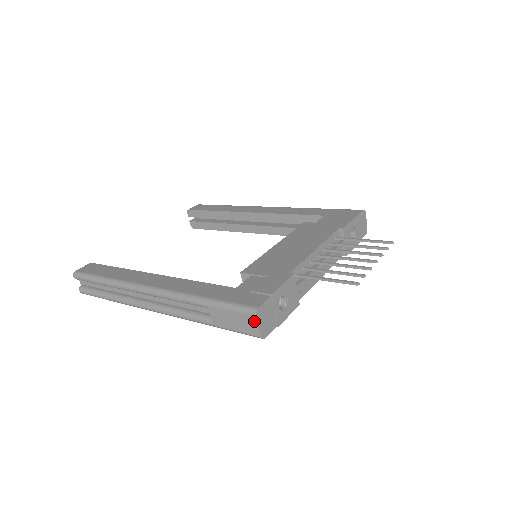
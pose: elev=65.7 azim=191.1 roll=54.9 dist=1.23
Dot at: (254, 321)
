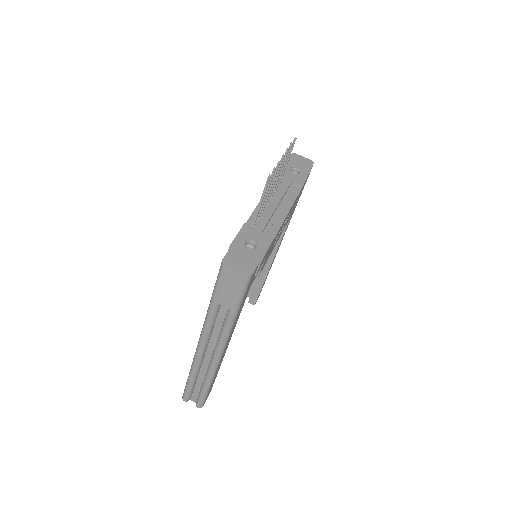
Dot at: (230, 271)
